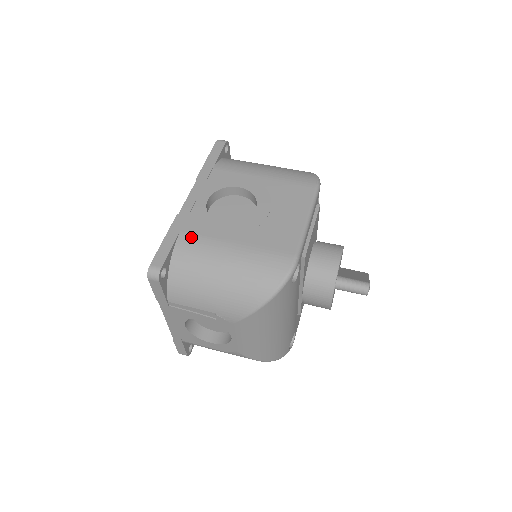
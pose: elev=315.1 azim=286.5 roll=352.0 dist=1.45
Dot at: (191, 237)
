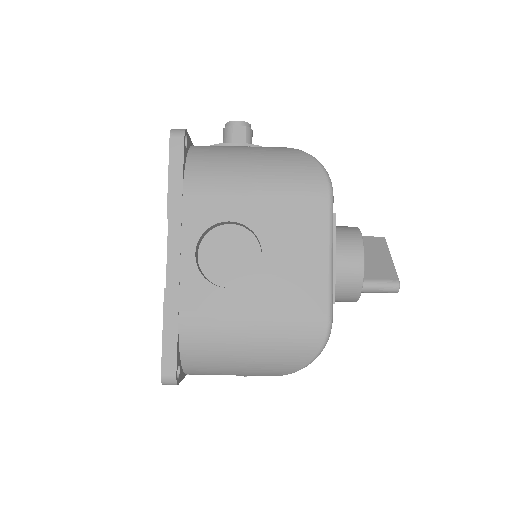
Dot at: (195, 320)
